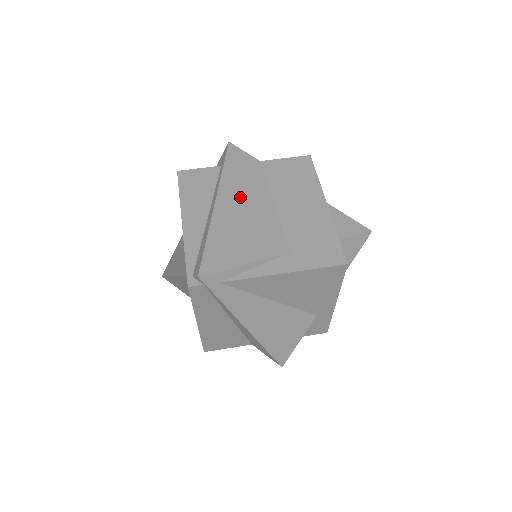
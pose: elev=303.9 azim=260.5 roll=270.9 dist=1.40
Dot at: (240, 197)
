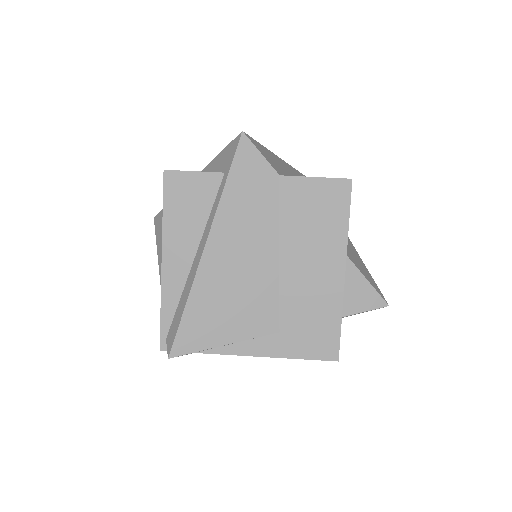
Dot at: (237, 243)
